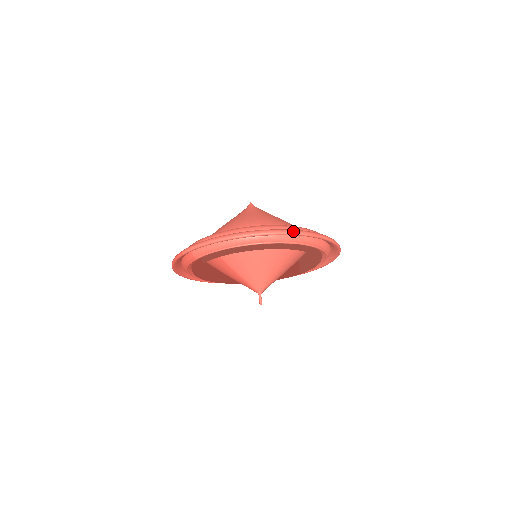
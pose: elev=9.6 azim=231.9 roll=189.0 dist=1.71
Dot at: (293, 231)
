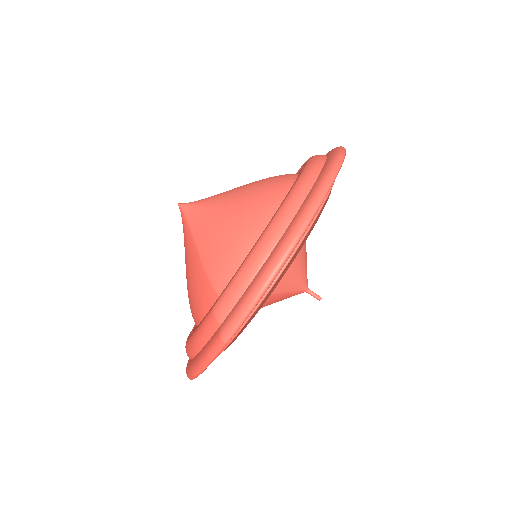
Dot at: (335, 168)
